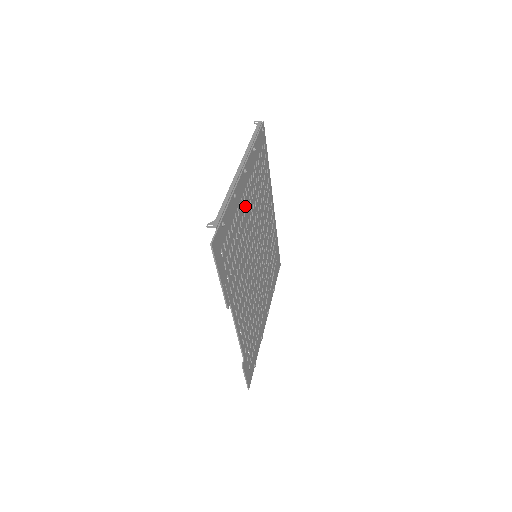
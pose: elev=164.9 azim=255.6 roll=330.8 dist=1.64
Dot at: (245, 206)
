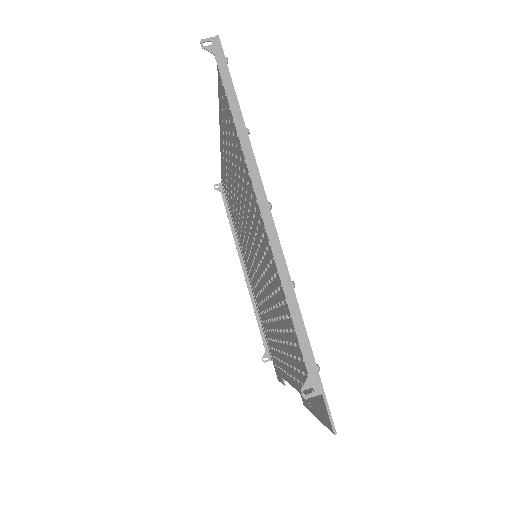
Dot at: occluded
